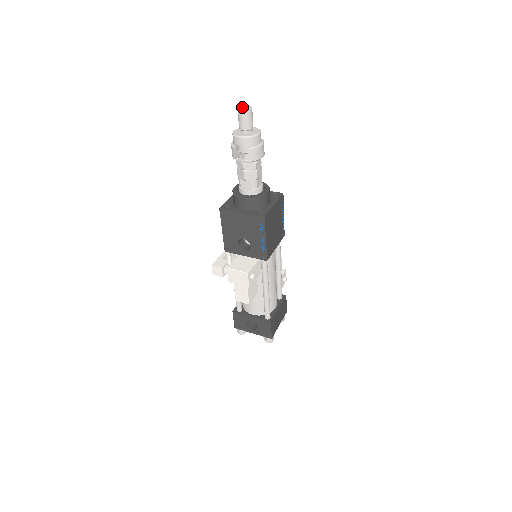
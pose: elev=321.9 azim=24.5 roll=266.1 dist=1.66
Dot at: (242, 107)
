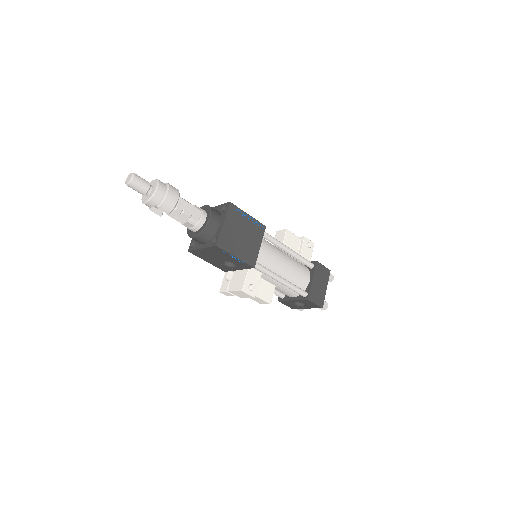
Dot at: (127, 179)
